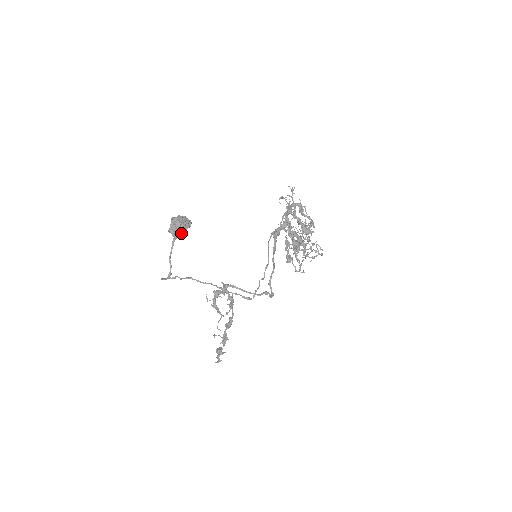
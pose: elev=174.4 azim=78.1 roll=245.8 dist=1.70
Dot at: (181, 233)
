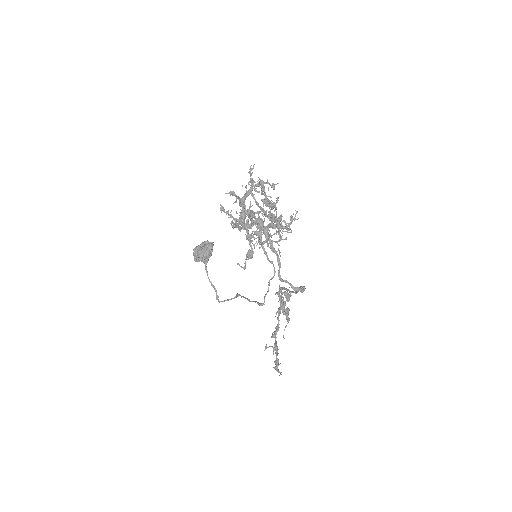
Dot at: (203, 259)
